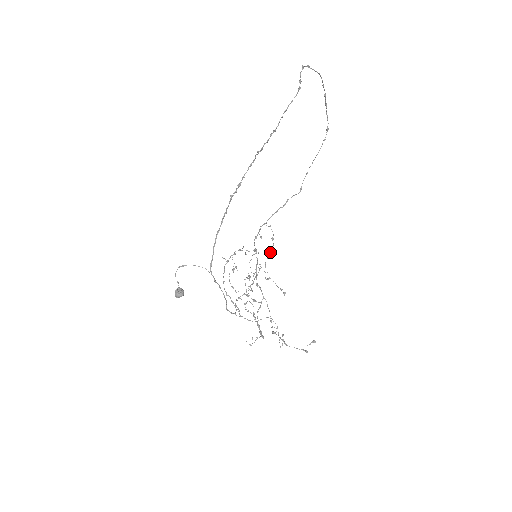
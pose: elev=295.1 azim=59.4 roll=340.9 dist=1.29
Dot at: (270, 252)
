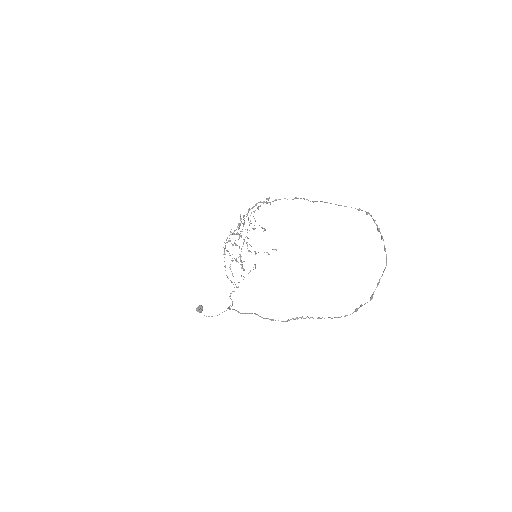
Dot at: occluded
